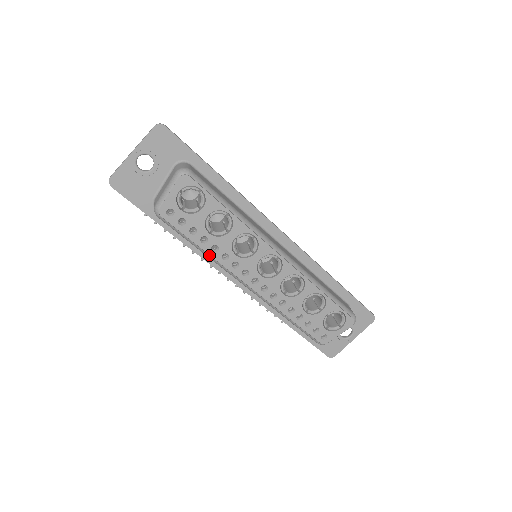
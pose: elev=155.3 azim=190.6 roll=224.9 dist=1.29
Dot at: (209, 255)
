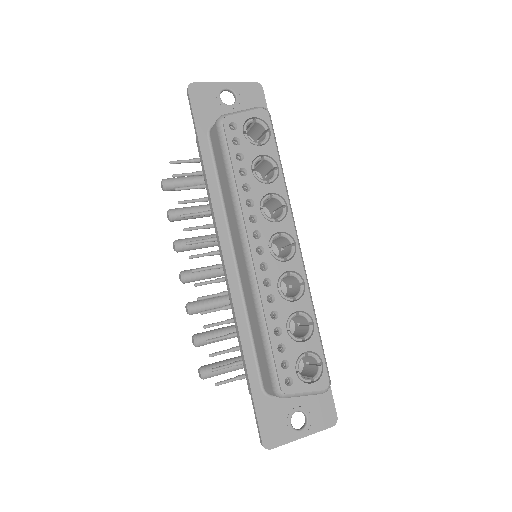
Dot at: (237, 190)
